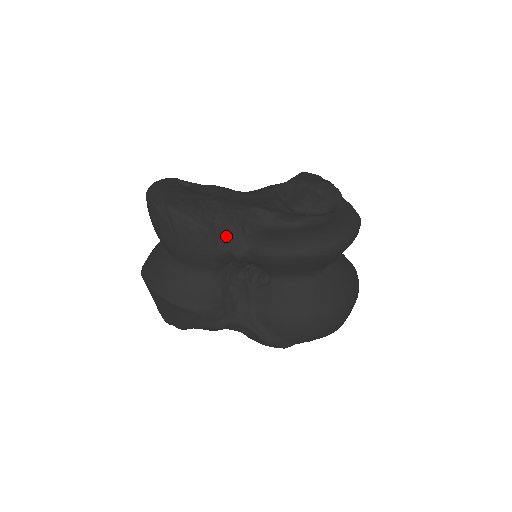
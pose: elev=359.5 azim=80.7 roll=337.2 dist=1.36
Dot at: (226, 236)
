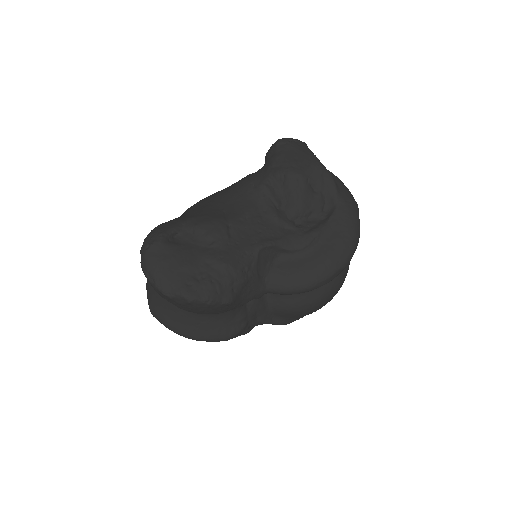
Dot at: (246, 293)
